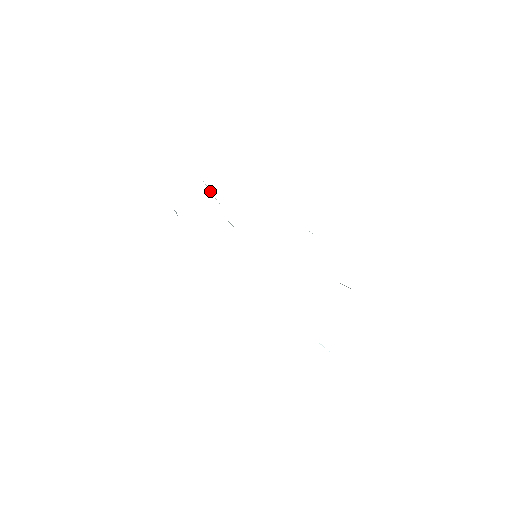
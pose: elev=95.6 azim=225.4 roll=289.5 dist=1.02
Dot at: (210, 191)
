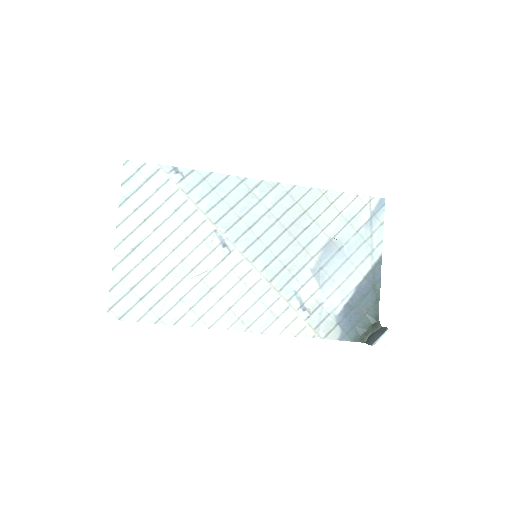
Dot at: (201, 274)
